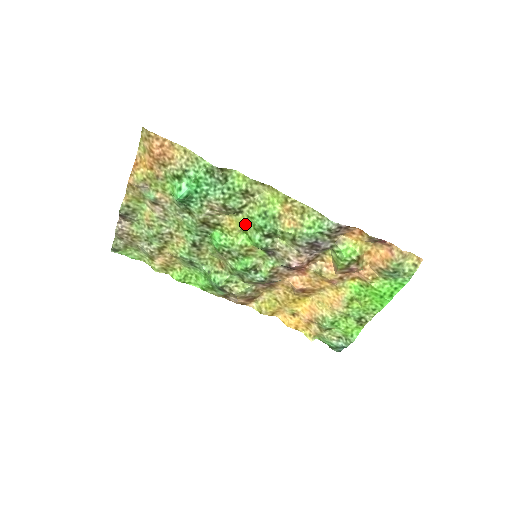
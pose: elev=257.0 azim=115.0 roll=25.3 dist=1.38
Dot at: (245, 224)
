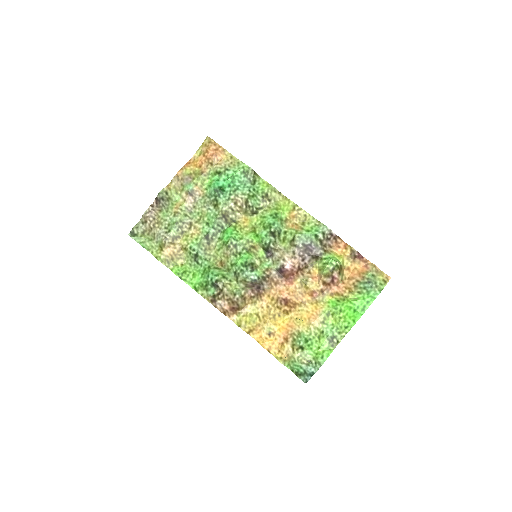
Dot at: (256, 223)
